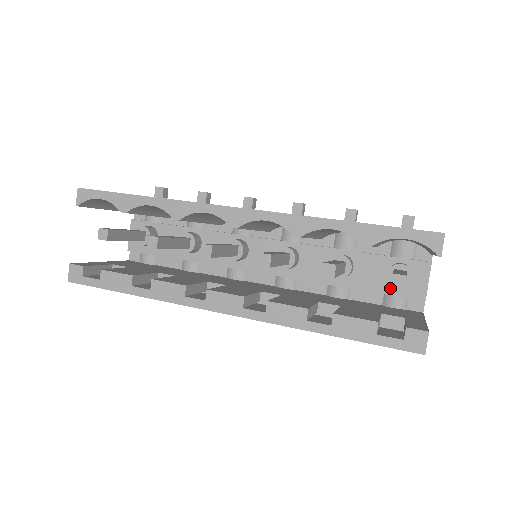
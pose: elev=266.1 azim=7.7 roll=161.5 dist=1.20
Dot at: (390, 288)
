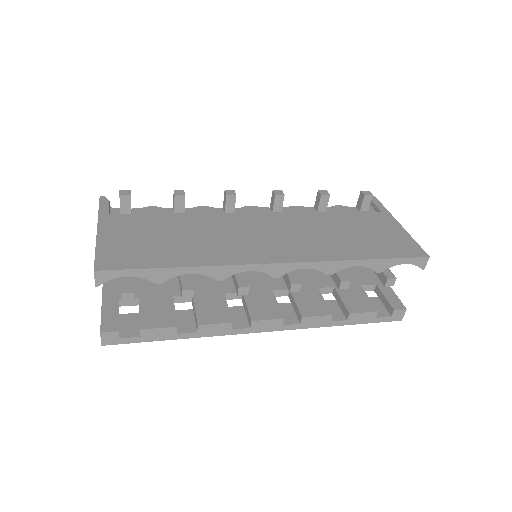
Dot at: occluded
